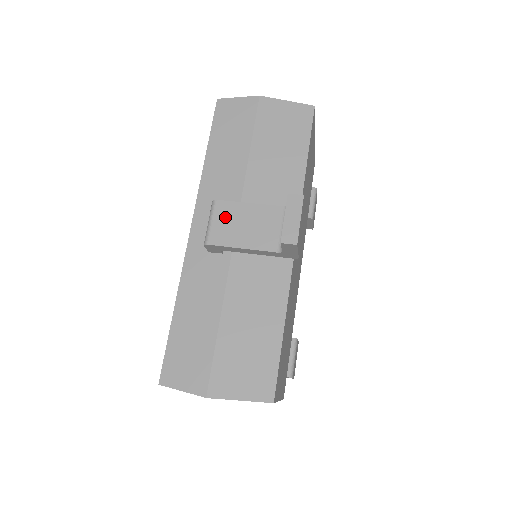
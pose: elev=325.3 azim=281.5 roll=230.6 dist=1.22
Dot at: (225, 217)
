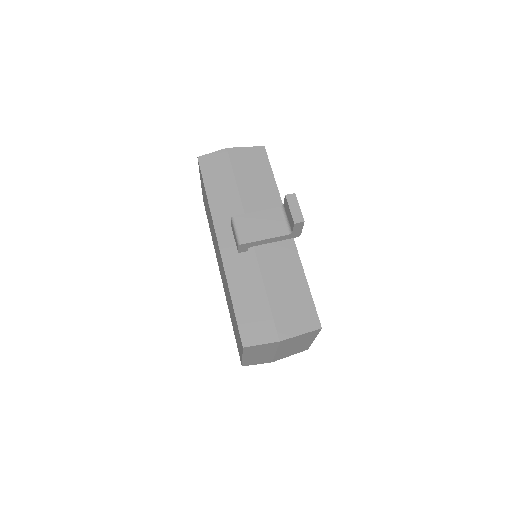
Dot at: (245, 224)
